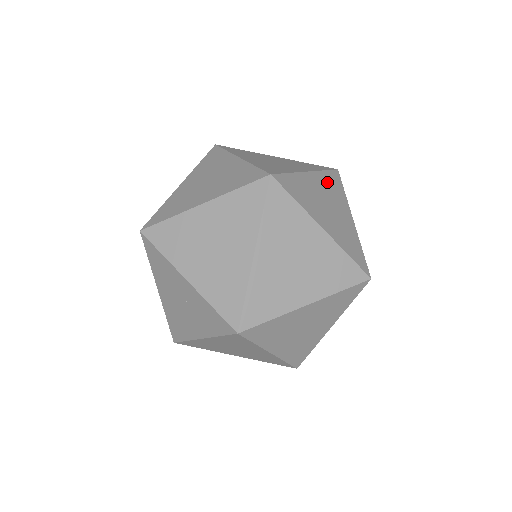
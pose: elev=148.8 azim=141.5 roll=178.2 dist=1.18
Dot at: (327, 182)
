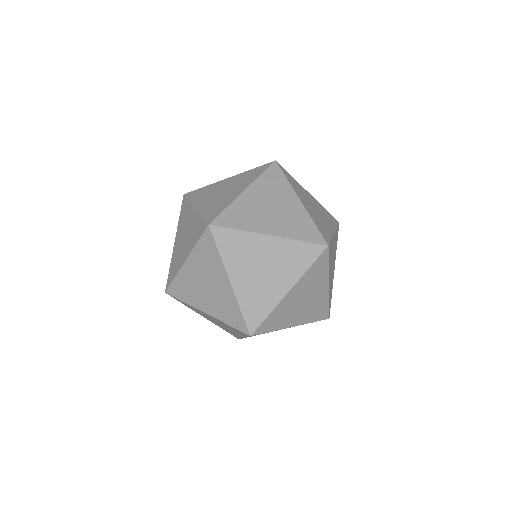
Dot at: (296, 188)
